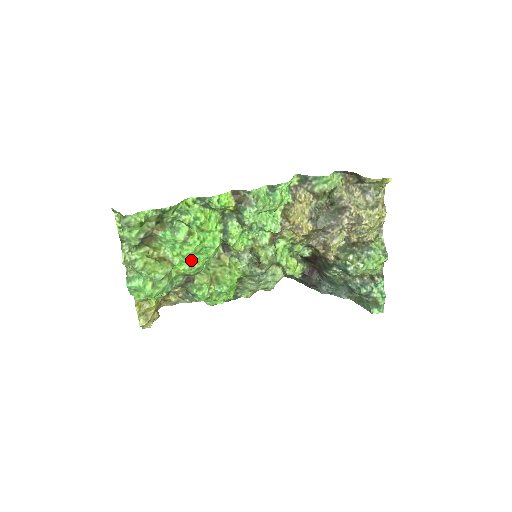
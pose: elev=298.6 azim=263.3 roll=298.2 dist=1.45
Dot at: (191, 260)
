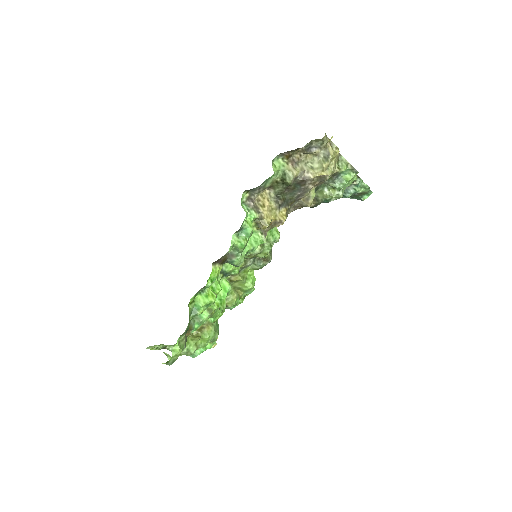
Dot at: (220, 310)
